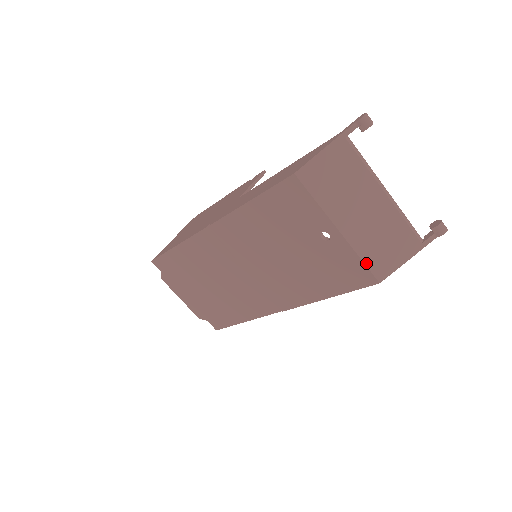
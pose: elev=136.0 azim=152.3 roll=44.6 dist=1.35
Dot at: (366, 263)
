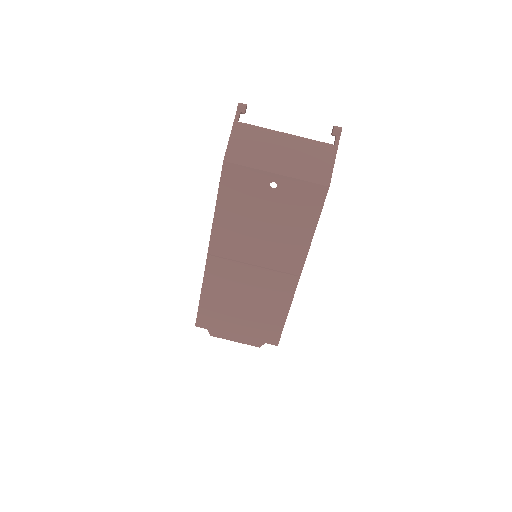
Dot at: (310, 181)
